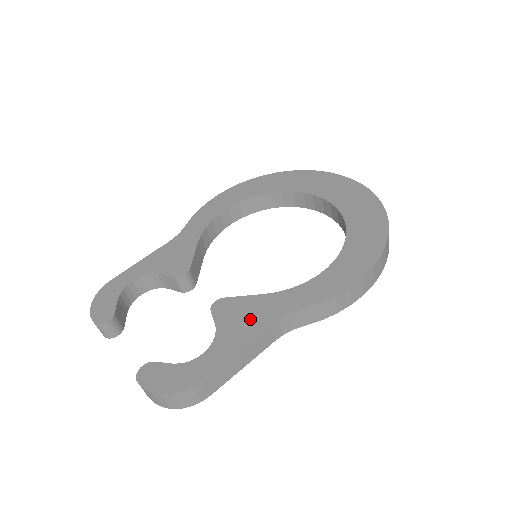
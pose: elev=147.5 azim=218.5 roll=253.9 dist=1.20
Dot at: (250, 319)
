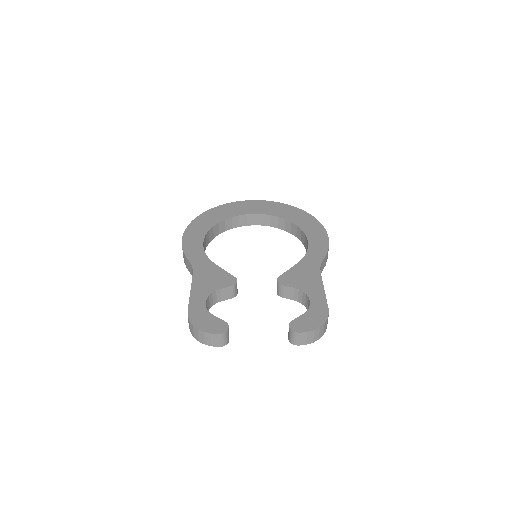
Dot at: (308, 276)
